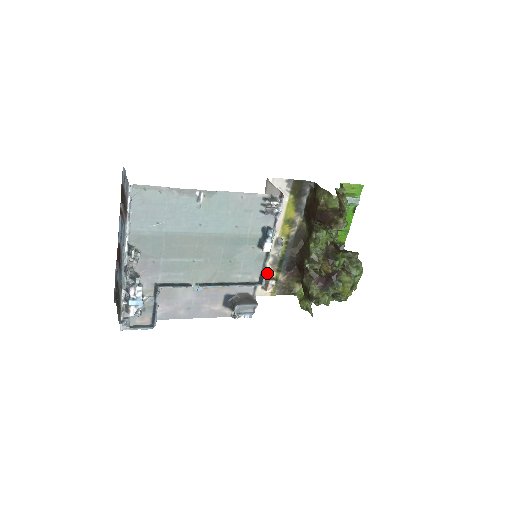
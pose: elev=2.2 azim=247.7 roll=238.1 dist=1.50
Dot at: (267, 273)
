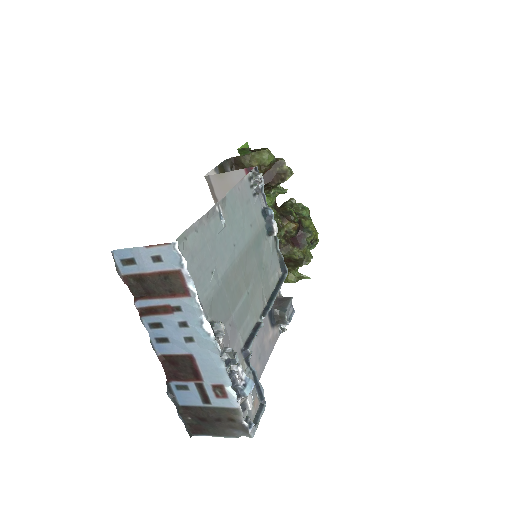
Dot at: occluded
